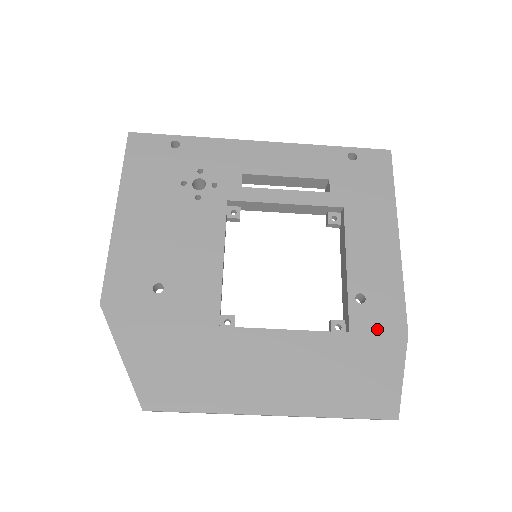
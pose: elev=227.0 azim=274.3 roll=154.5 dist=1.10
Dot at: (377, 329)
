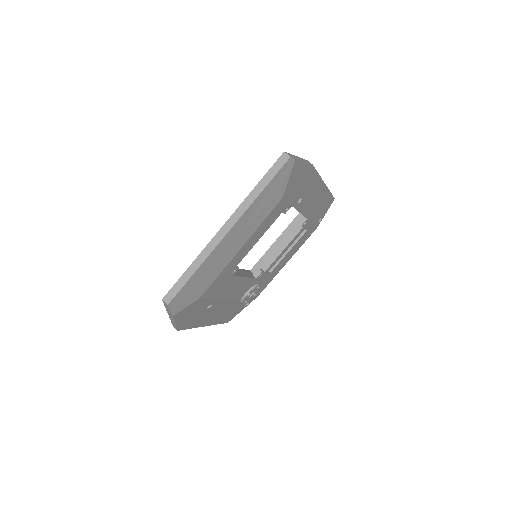
Dot at: occluded
